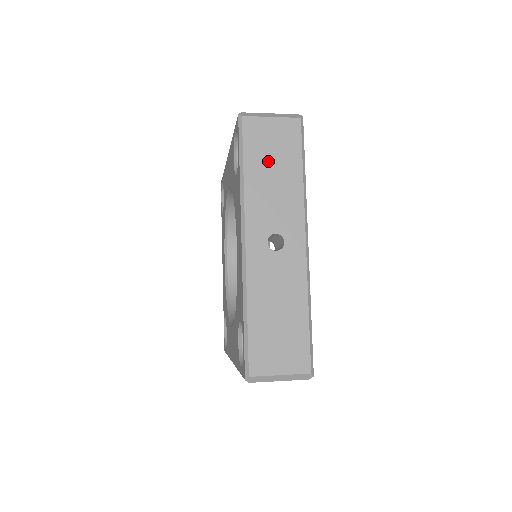
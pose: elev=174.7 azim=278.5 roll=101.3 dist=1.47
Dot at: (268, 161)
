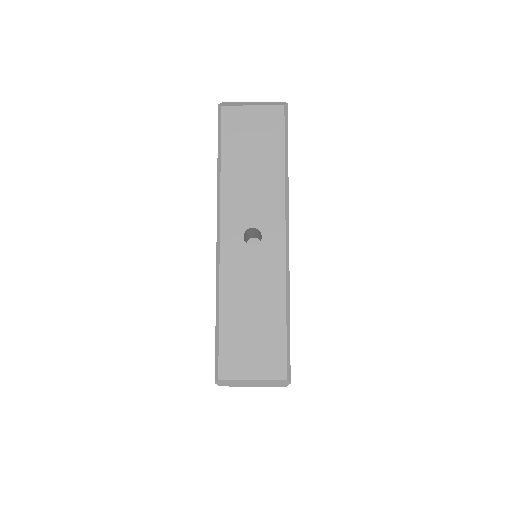
Dot at: (247, 151)
